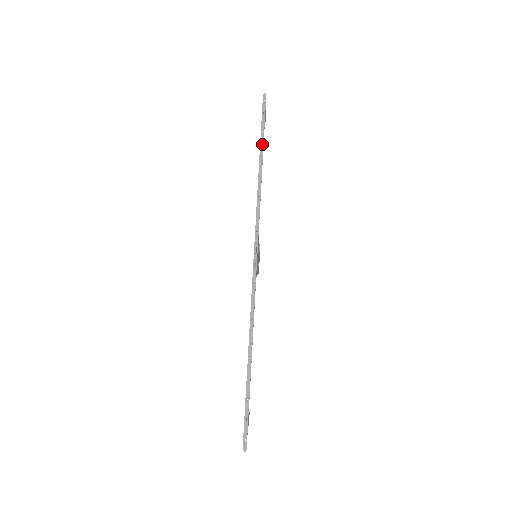
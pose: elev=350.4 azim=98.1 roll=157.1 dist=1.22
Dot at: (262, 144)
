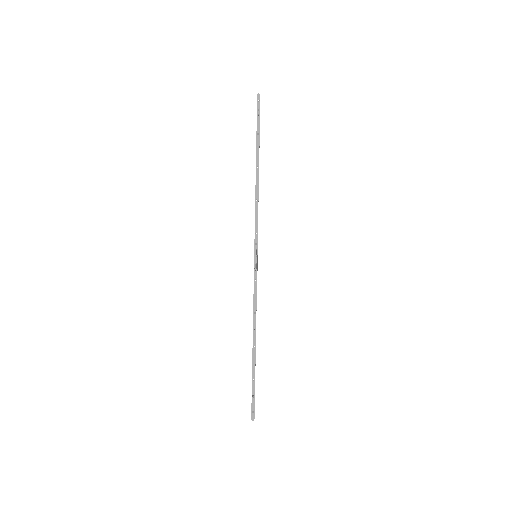
Dot at: (258, 147)
